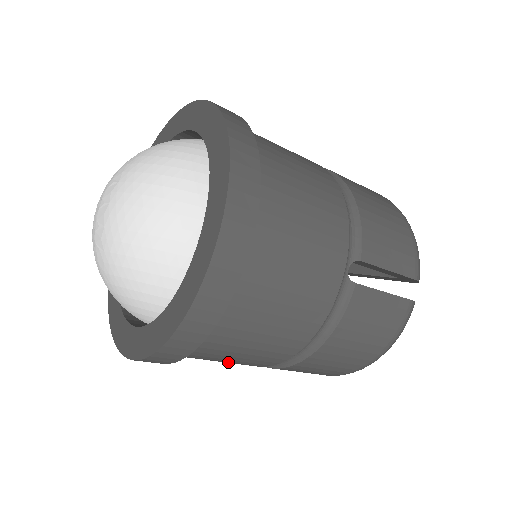
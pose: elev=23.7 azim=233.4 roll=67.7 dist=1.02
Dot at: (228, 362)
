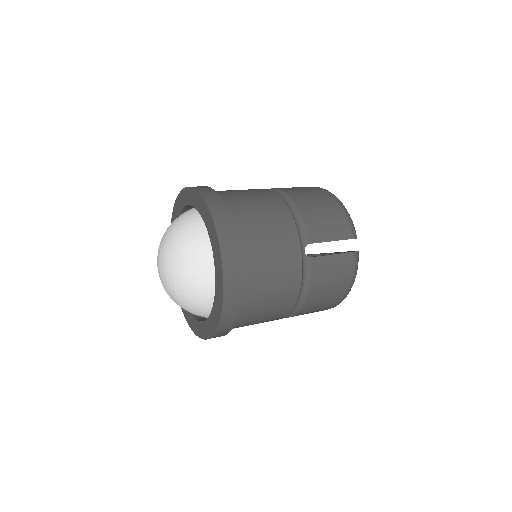
Dot at: occluded
